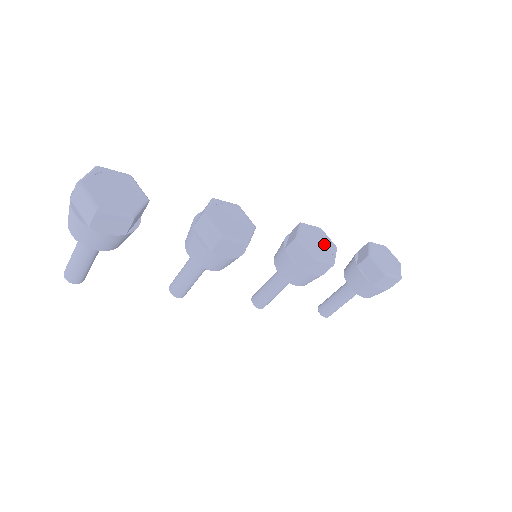
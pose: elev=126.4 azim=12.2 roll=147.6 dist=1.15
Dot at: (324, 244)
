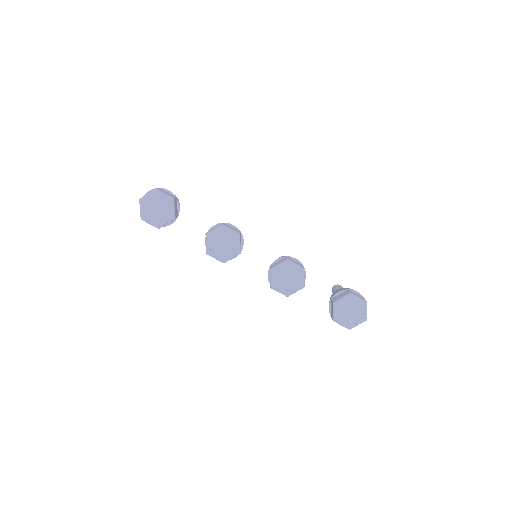
Dot at: (292, 281)
